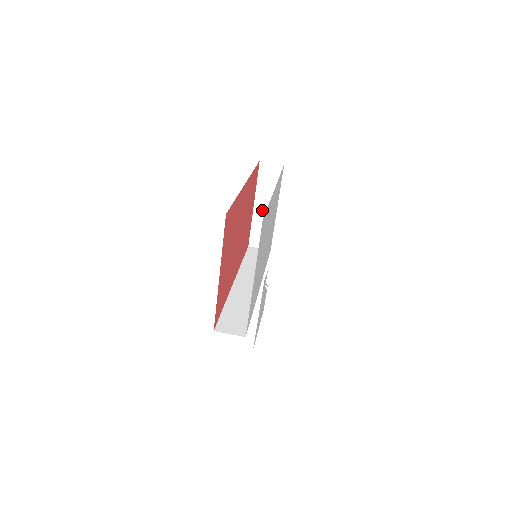
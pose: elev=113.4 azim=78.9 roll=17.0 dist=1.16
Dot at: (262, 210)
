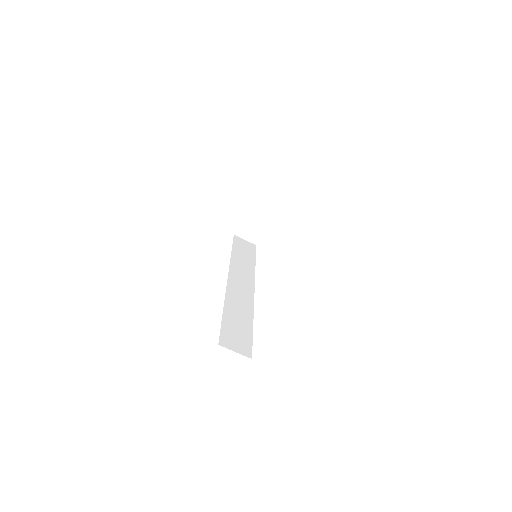
Dot at: (264, 202)
